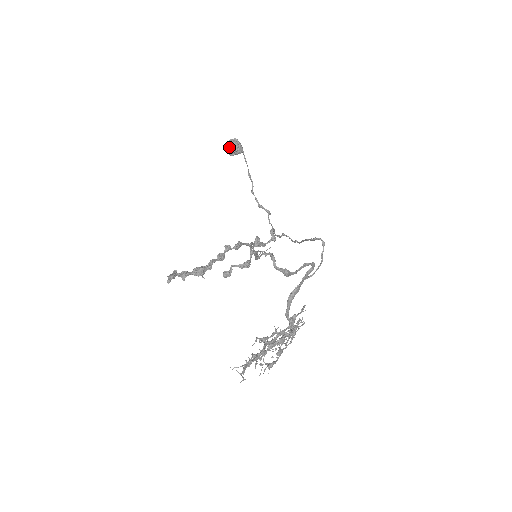
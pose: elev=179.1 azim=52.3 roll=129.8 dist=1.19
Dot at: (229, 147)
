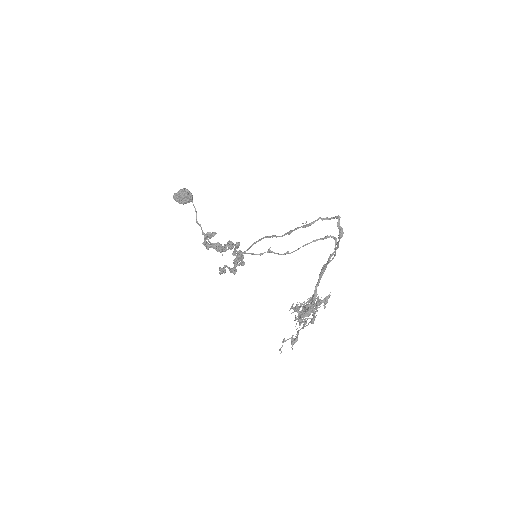
Dot at: (182, 193)
